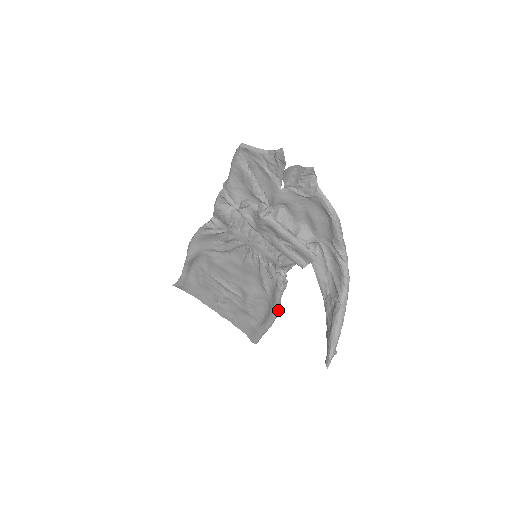
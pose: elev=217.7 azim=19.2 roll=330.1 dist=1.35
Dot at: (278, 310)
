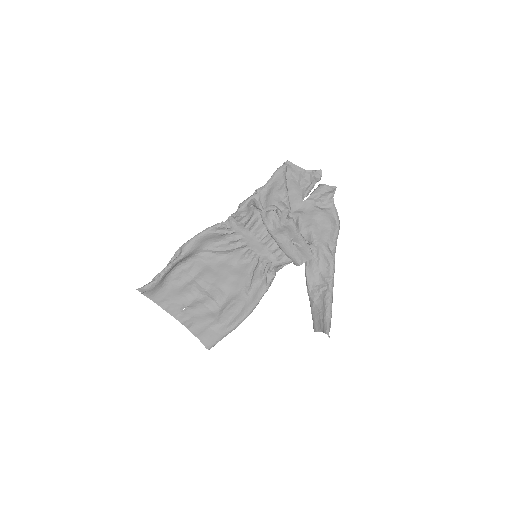
Dot at: occluded
